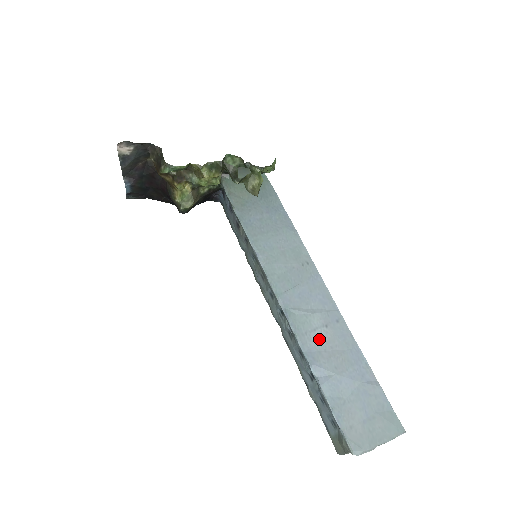
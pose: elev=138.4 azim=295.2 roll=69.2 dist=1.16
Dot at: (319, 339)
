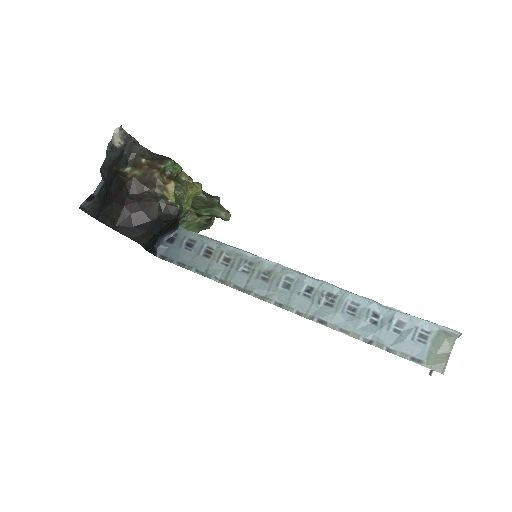
Dot at: occluded
